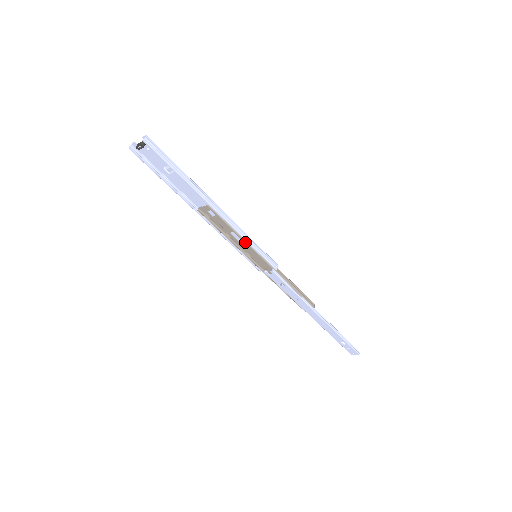
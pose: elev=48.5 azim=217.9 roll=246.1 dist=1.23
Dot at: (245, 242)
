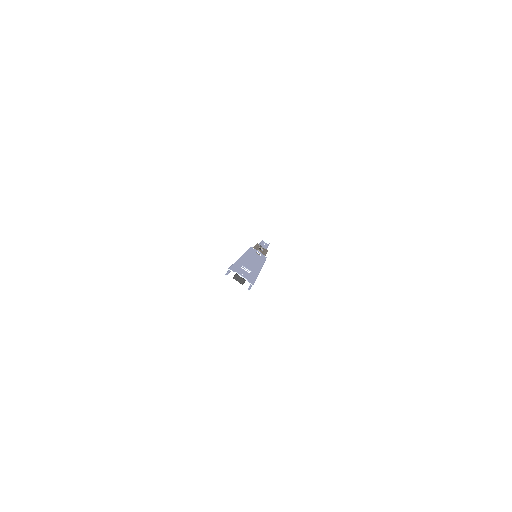
Dot at: occluded
